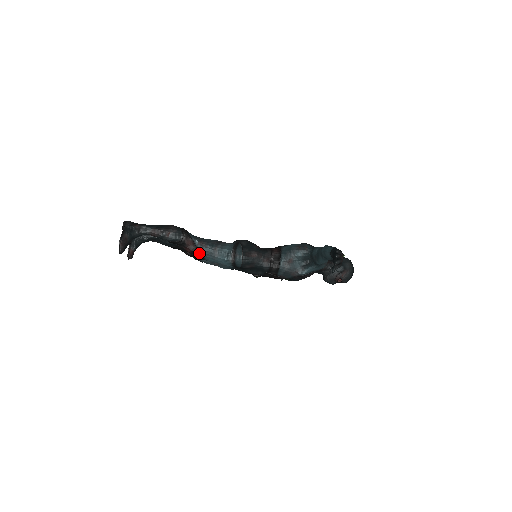
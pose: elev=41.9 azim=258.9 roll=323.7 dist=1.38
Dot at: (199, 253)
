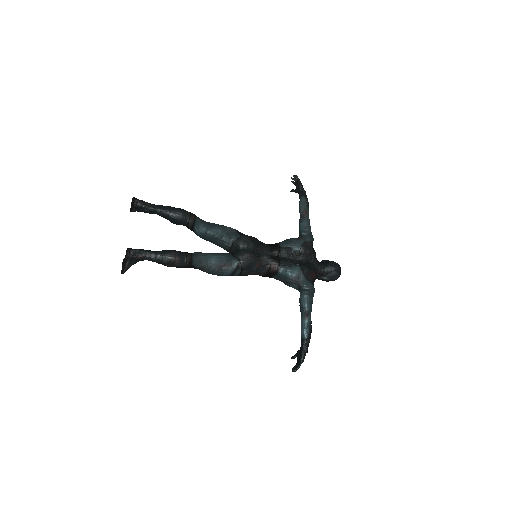
Dot at: (199, 269)
